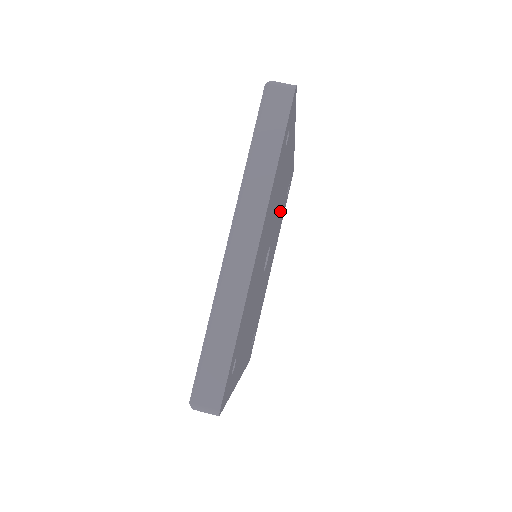
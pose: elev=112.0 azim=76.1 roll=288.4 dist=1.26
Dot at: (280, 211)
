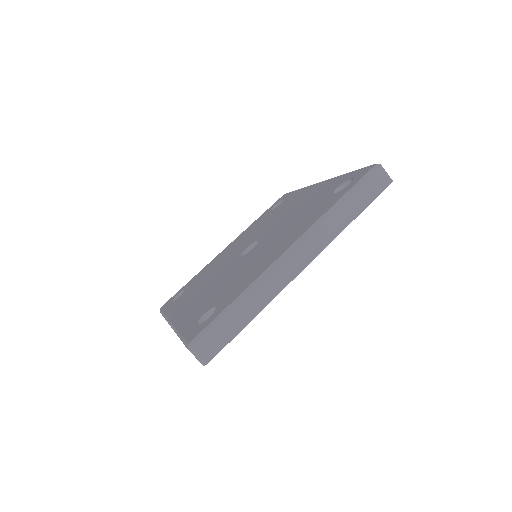
Dot at: occluded
